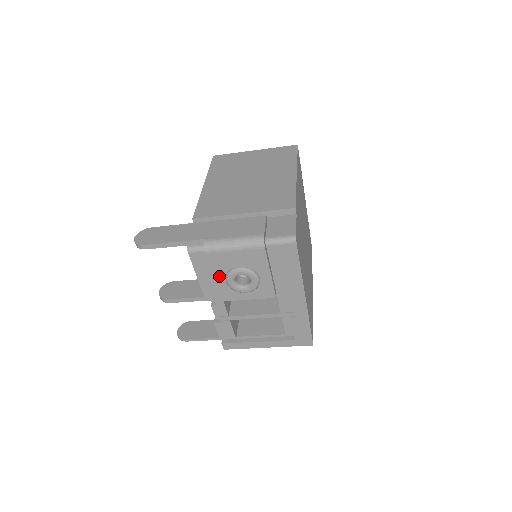
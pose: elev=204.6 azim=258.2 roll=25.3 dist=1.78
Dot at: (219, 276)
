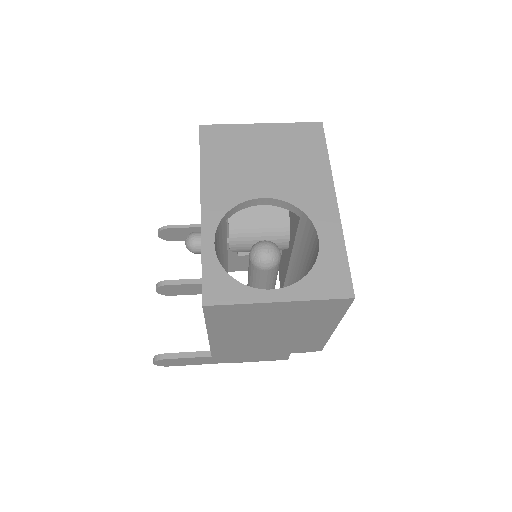
Dot at: occluded
